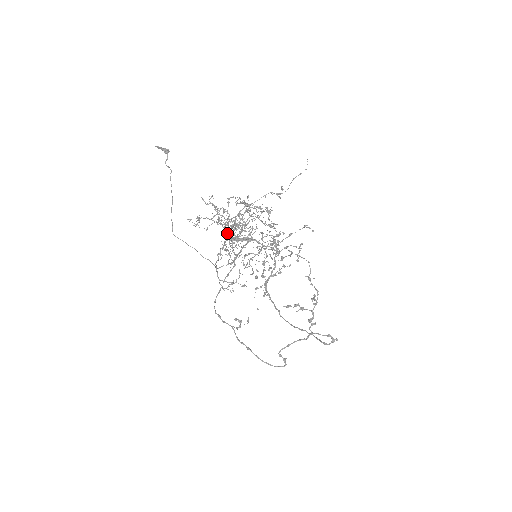
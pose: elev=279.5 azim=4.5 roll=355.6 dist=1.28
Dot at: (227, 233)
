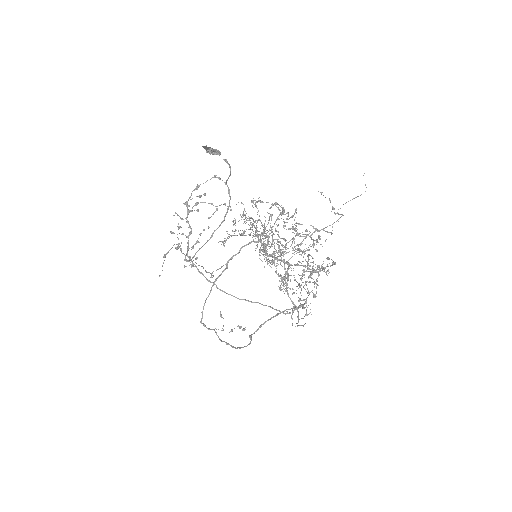
Dot at: (275, 255)
